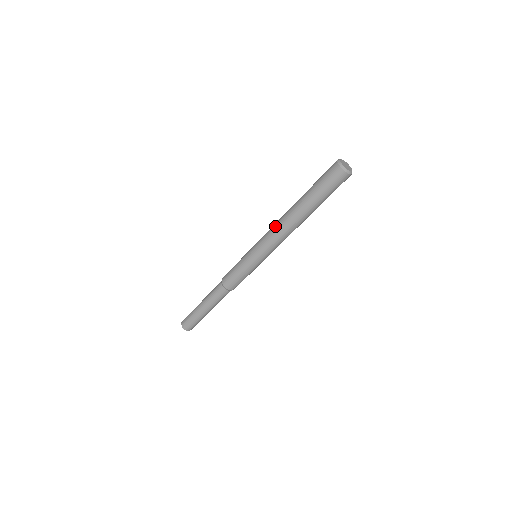
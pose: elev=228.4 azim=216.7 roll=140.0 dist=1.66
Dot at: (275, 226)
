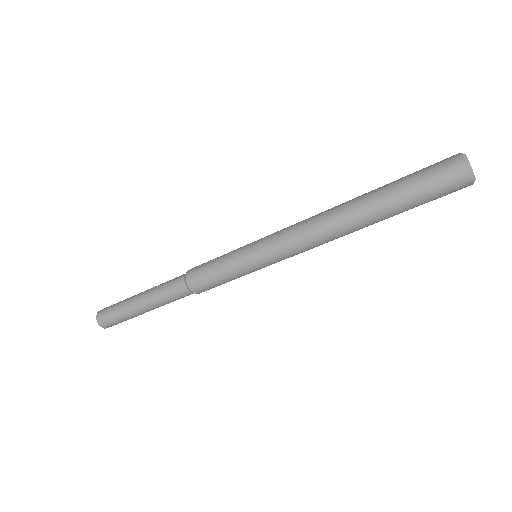
Dot at: occluded
